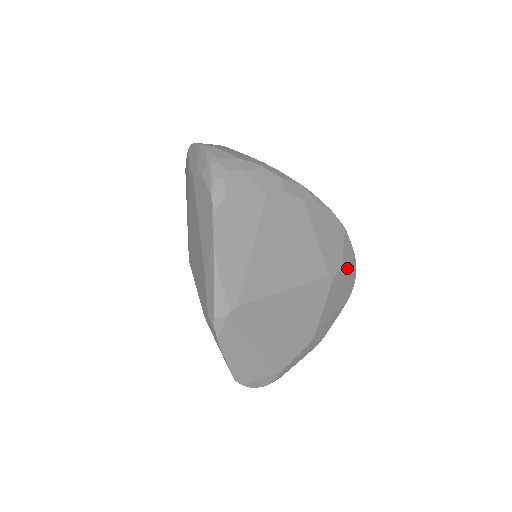
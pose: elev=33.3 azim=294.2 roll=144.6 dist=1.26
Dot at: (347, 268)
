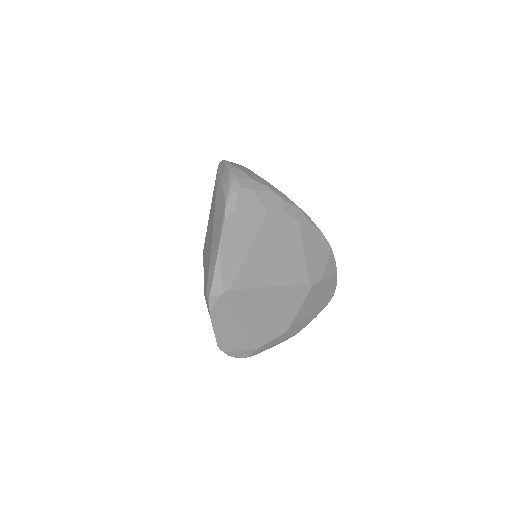
Dot at: (327, 280)
